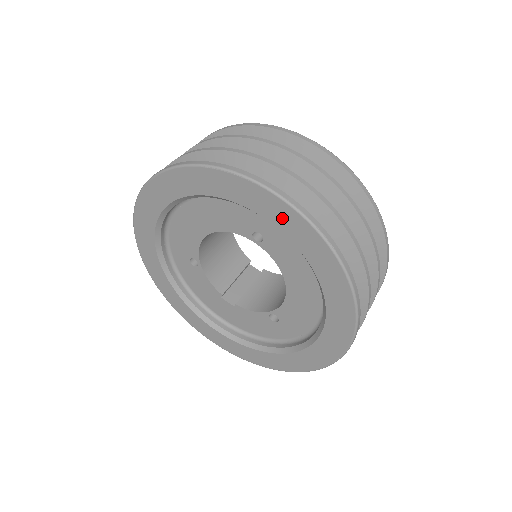
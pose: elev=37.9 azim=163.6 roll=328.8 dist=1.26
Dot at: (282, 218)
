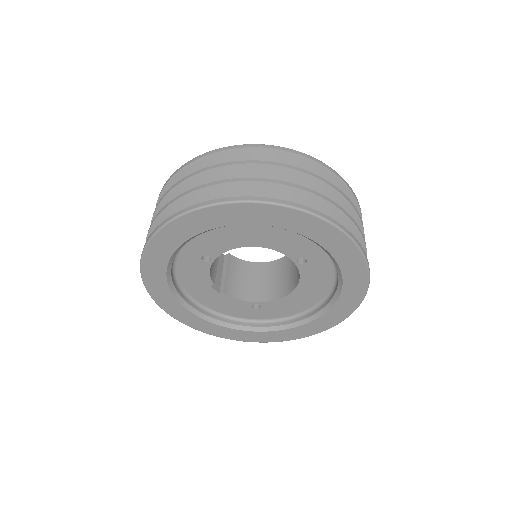
Dot at: (351, 264)
